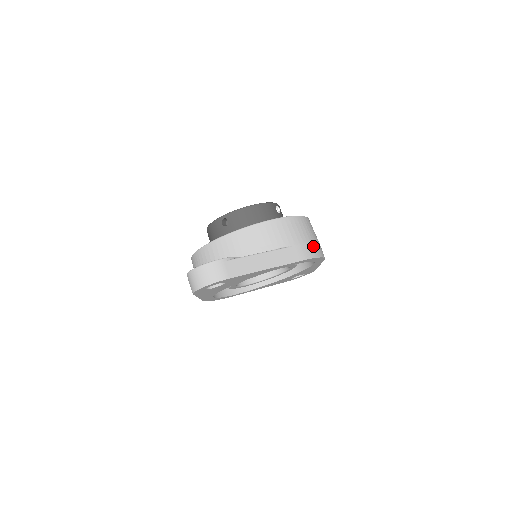
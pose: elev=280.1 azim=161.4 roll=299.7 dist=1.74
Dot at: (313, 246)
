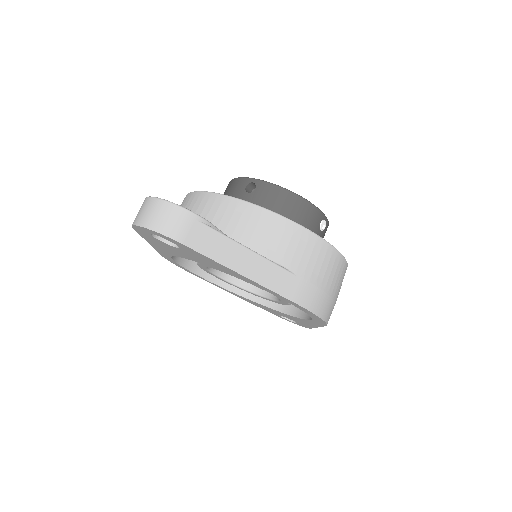
Dot at: (324, 298)
